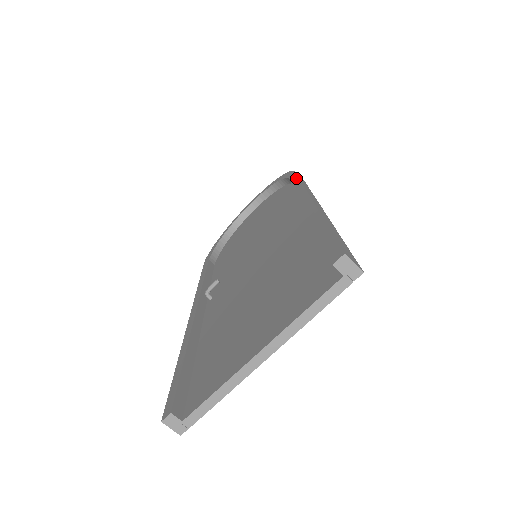
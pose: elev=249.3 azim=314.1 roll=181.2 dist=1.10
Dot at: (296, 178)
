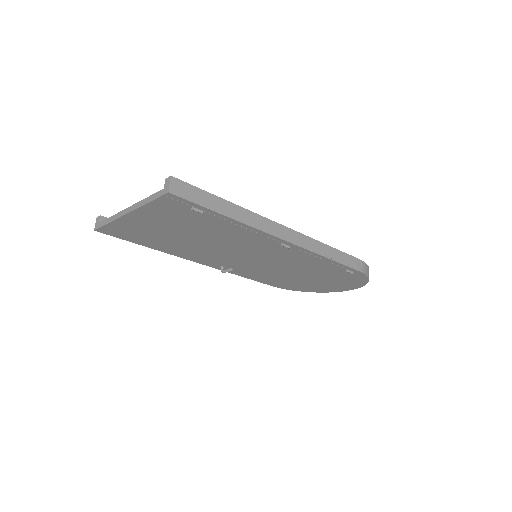
Dot at: (341, 252)
